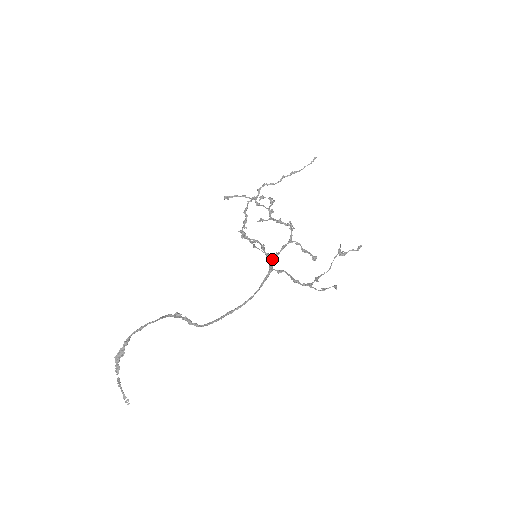
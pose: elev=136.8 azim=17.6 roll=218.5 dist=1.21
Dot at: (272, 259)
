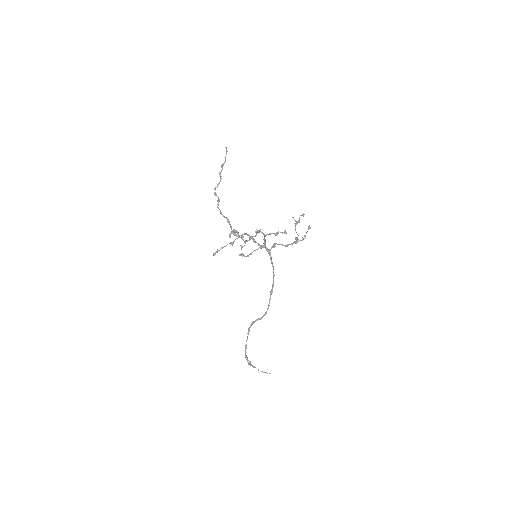
Dot at: (265, 247)
